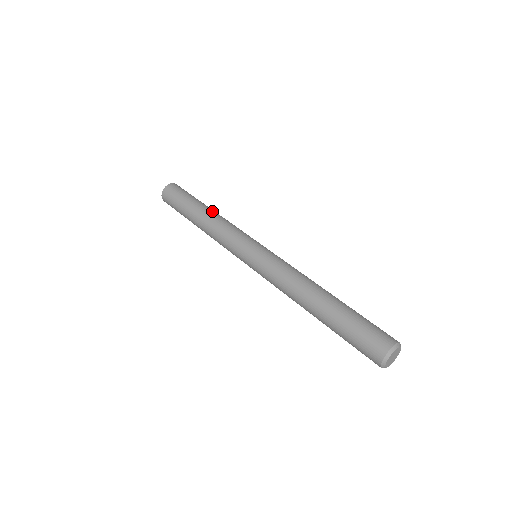
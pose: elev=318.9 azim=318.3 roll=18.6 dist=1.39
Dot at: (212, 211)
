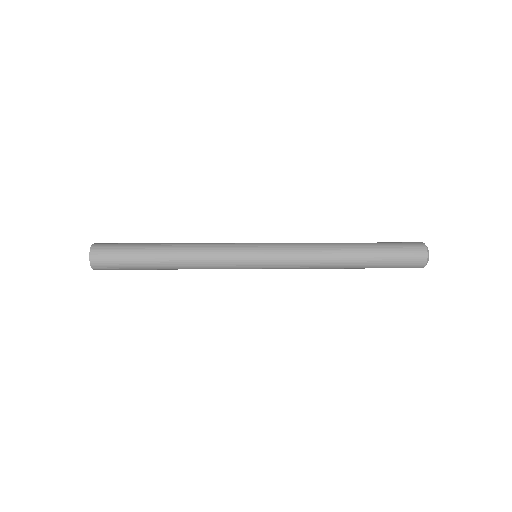
Dot at: occluded
